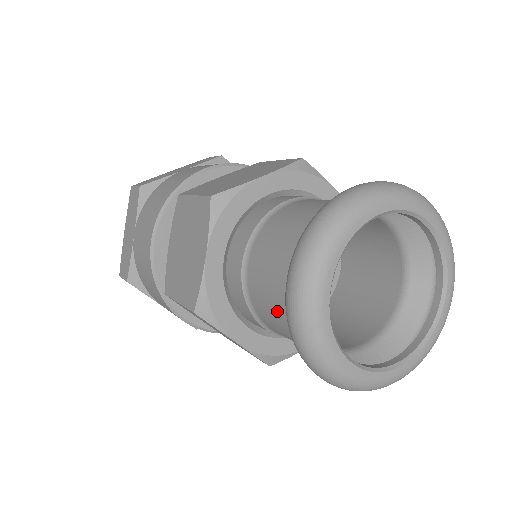
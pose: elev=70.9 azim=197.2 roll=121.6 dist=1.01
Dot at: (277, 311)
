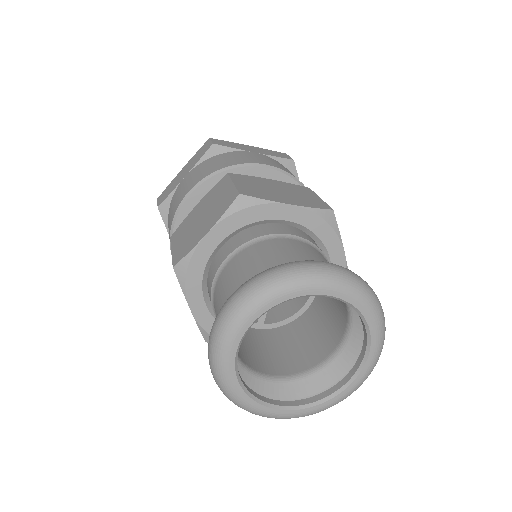
Dot at: occluded
